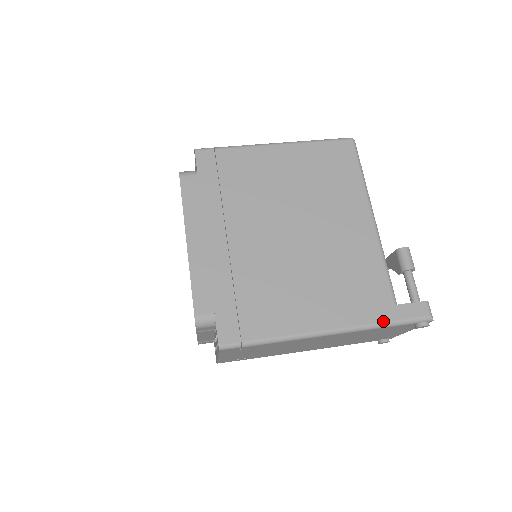
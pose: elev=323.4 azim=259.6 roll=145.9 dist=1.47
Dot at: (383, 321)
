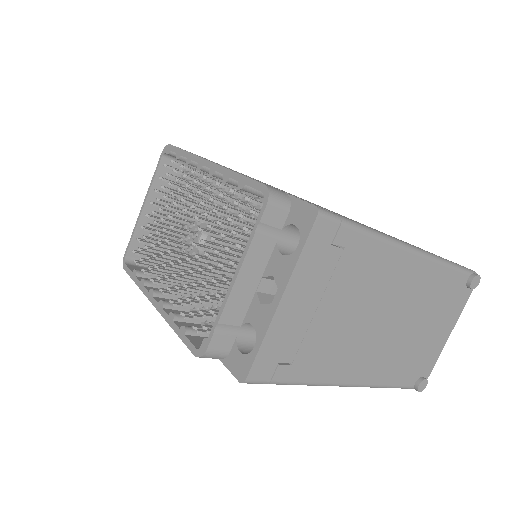
Dot at: (446, 259)
